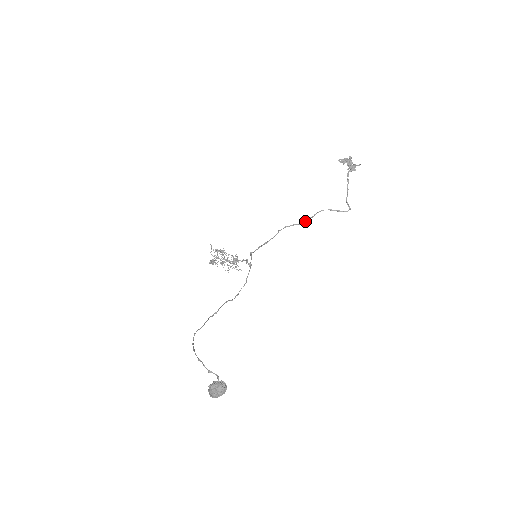
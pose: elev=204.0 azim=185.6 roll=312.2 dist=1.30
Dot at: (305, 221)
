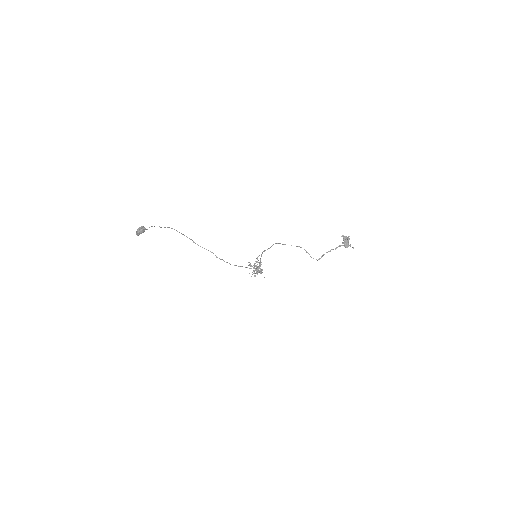
Dot at: occluded
